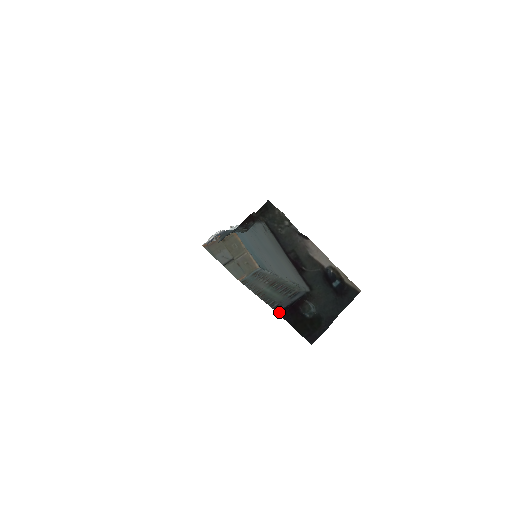
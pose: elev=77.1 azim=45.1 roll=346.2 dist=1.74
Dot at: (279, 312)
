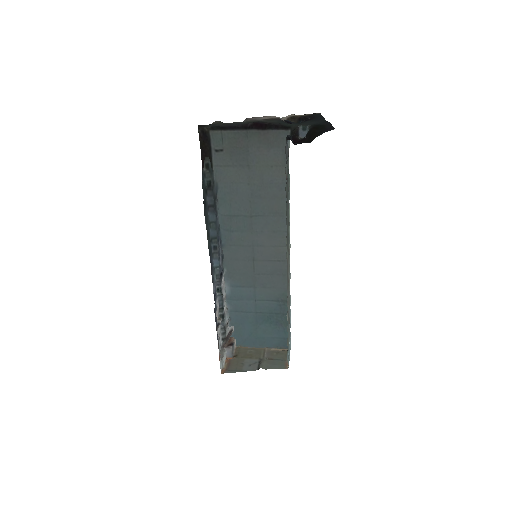
Dot at: occluded
